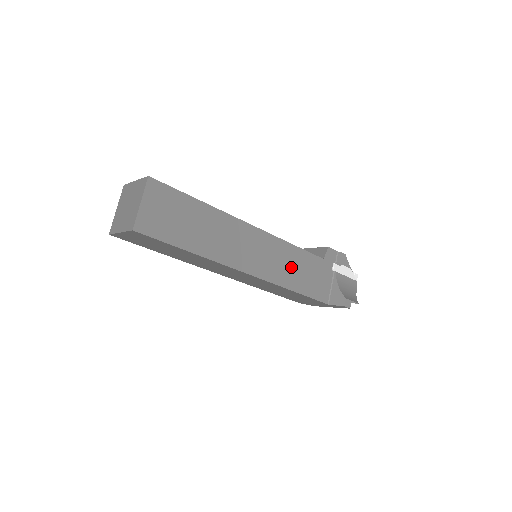
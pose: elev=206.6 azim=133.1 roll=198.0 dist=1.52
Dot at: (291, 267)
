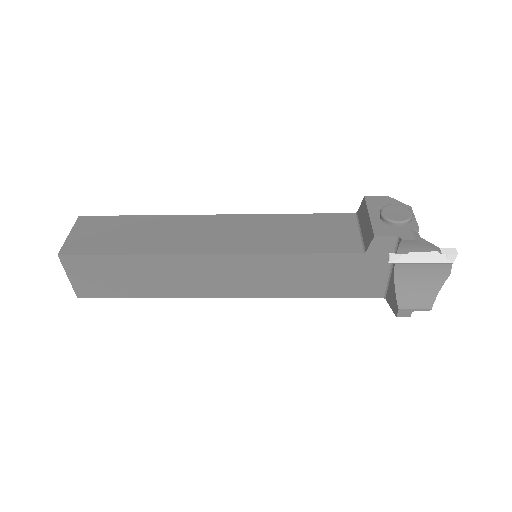
Dot at: (298, 277)
